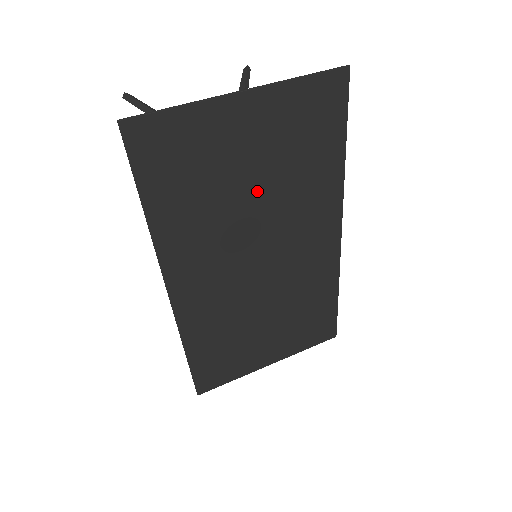
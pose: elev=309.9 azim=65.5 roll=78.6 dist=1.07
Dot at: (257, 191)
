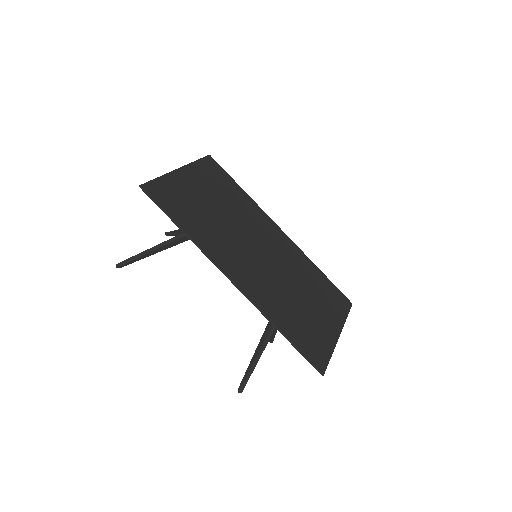
Dot at: (223, 212)
